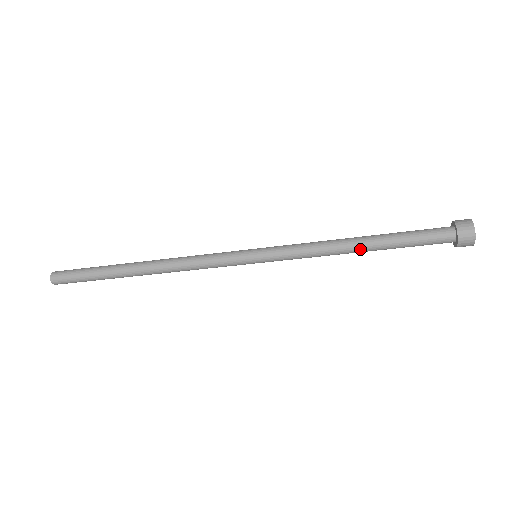
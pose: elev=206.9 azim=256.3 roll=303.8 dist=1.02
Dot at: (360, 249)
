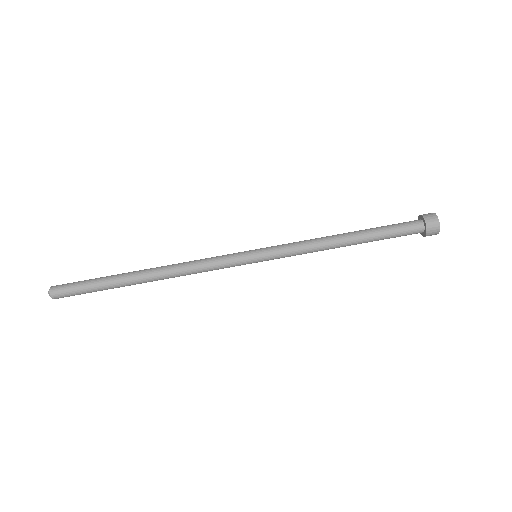
Dot at: (347, 239)
